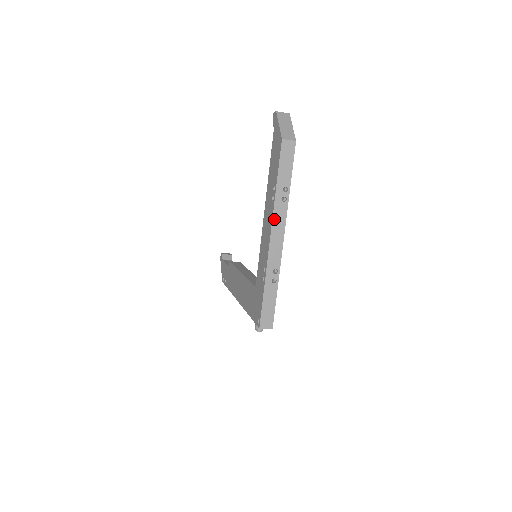
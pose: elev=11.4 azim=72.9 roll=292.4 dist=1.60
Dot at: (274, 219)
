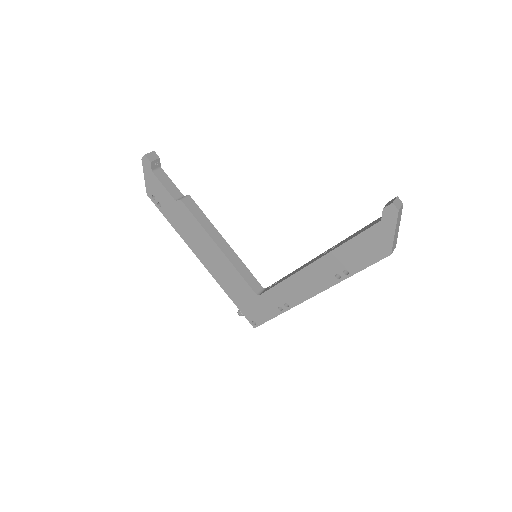
Dot at: occluded
